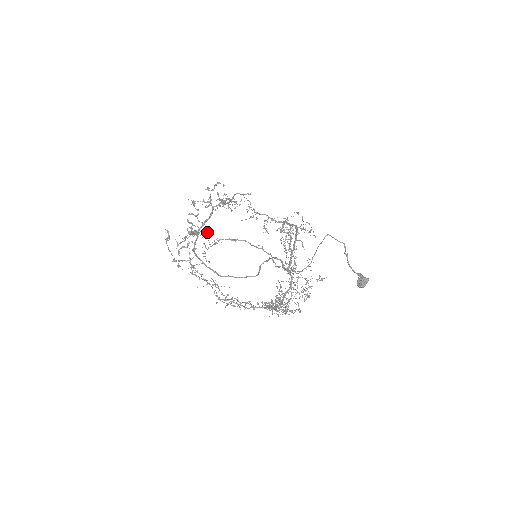
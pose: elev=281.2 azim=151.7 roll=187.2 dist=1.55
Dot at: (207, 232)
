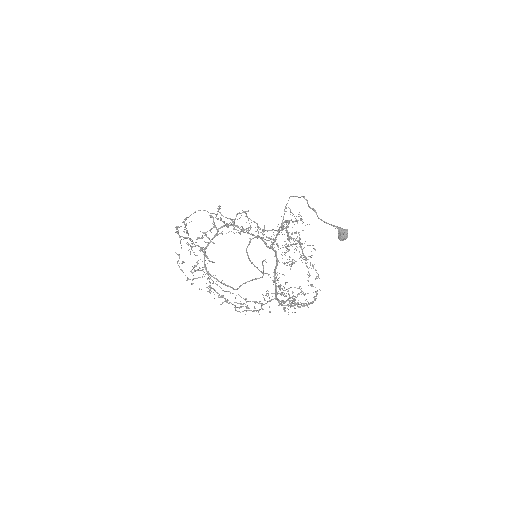
Dot at: occluded
